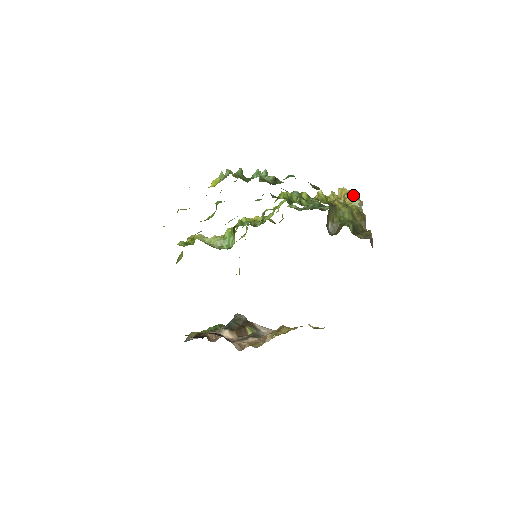
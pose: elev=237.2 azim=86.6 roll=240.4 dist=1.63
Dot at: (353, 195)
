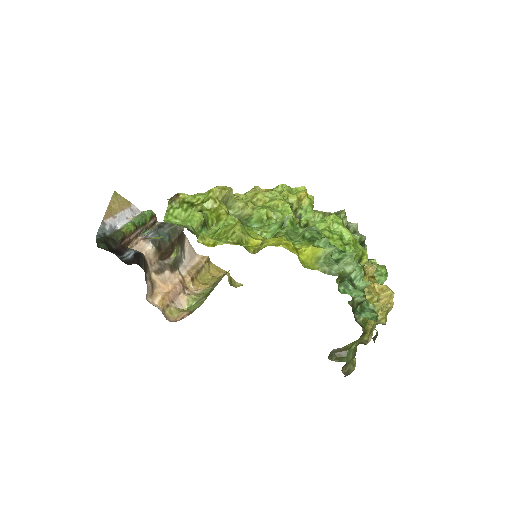
Dot at: occluded
